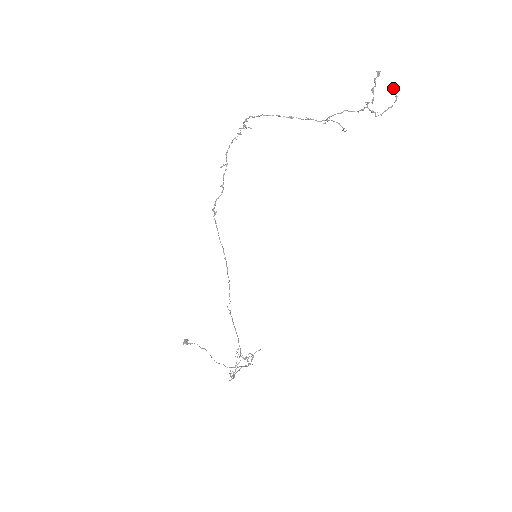
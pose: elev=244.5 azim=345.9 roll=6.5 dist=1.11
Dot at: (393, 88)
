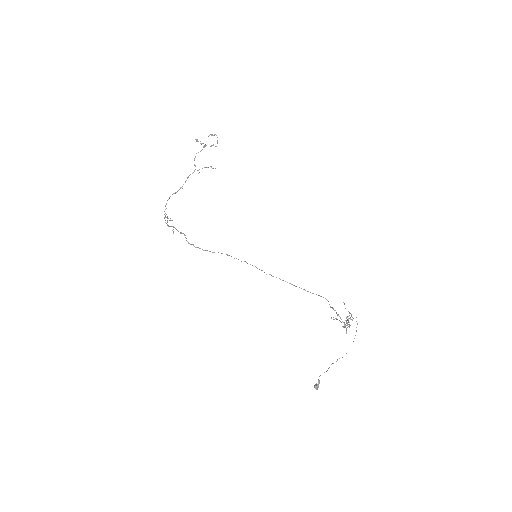
Dot at: (209, 135)
